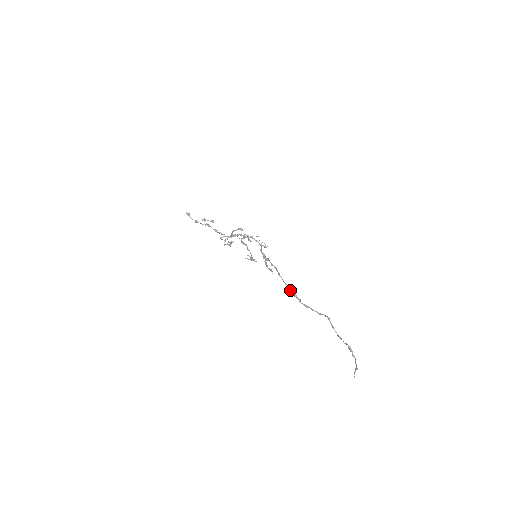
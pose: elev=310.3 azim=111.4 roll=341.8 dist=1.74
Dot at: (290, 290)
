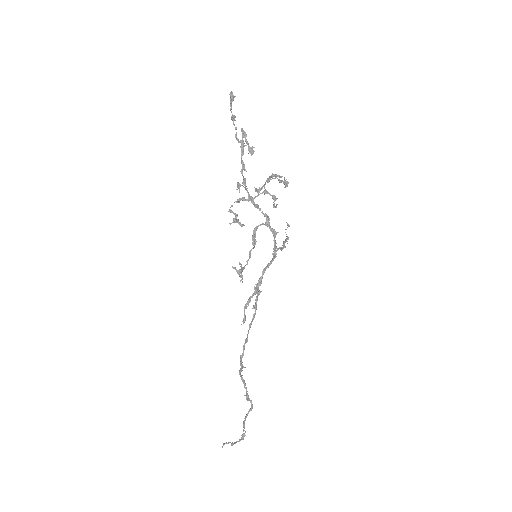
Dot at: (243, 352)
